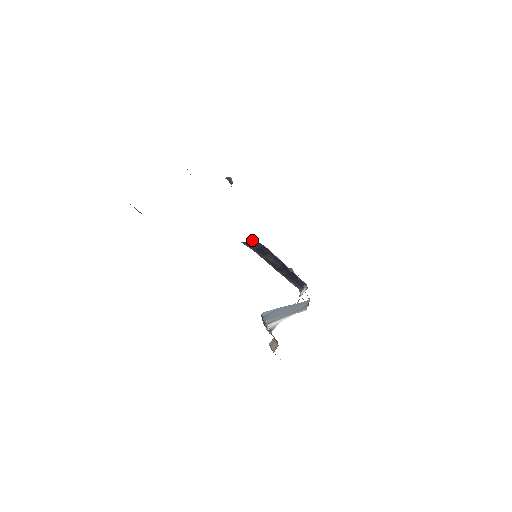
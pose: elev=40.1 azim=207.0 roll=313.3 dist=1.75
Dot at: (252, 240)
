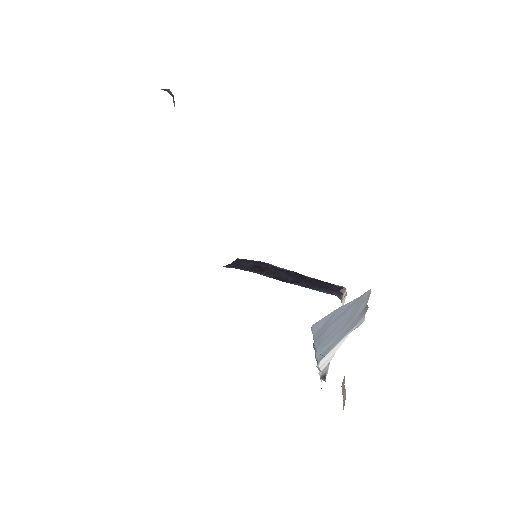
Dot at: (237, 260)
